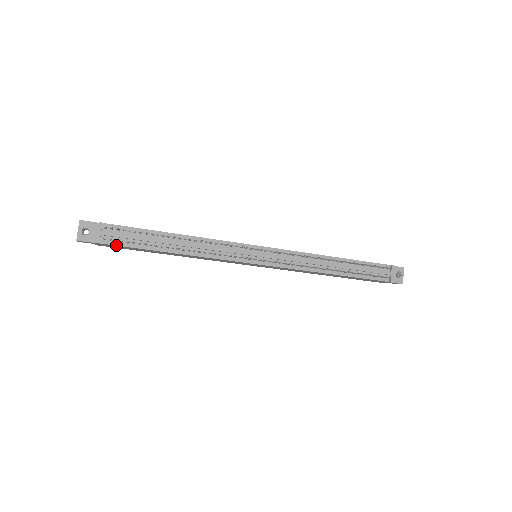
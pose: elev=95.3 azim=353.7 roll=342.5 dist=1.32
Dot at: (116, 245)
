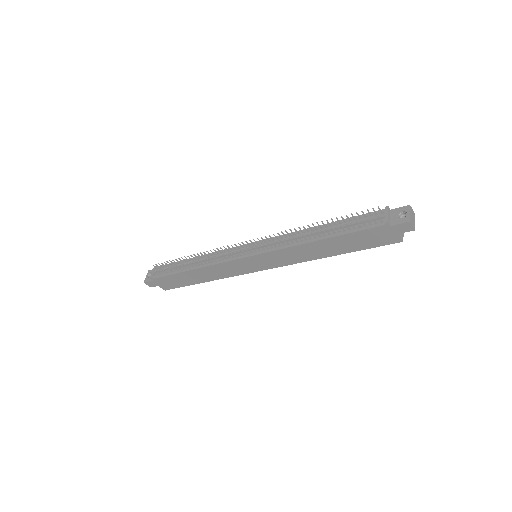
Dot at: (160, 277)
